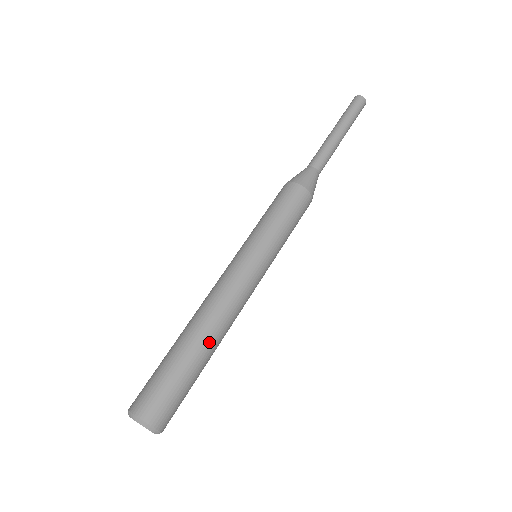
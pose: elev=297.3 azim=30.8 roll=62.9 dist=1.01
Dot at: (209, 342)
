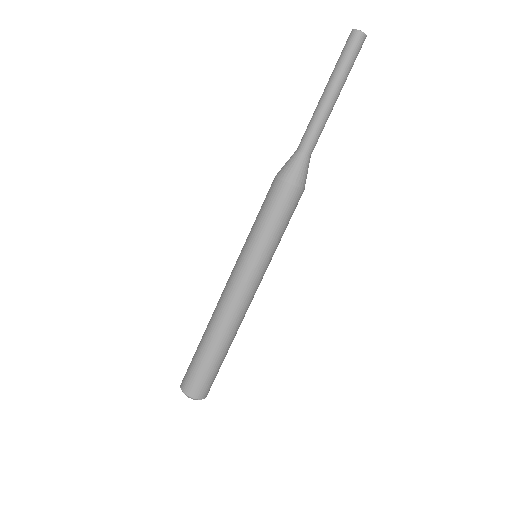
Dot at: (231, 340)
